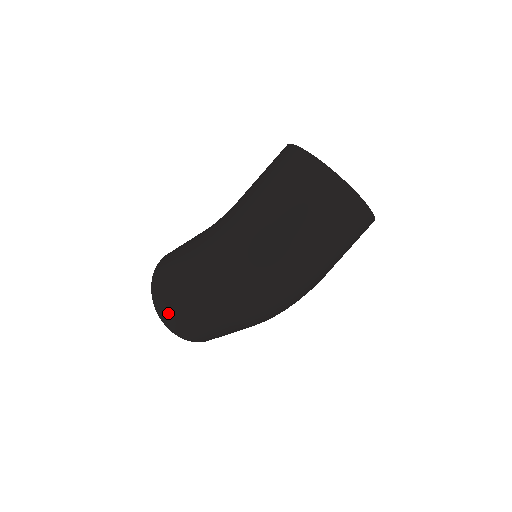
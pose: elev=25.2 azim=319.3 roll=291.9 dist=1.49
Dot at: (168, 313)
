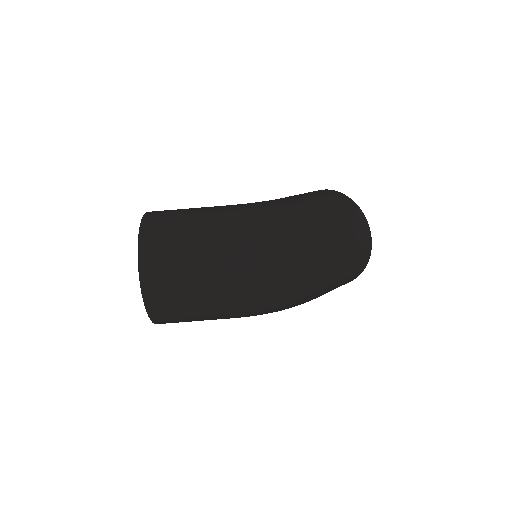
Dot at: (158, 253)
